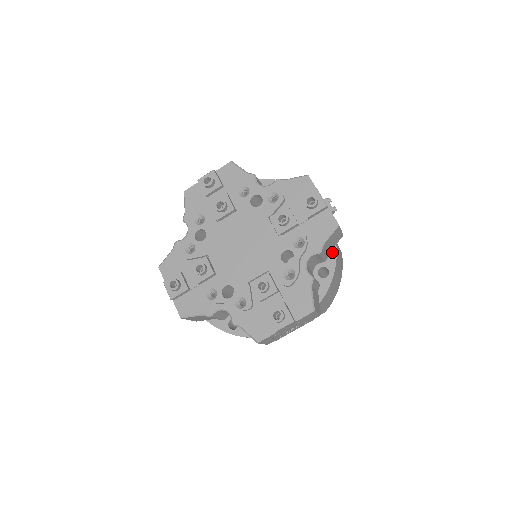
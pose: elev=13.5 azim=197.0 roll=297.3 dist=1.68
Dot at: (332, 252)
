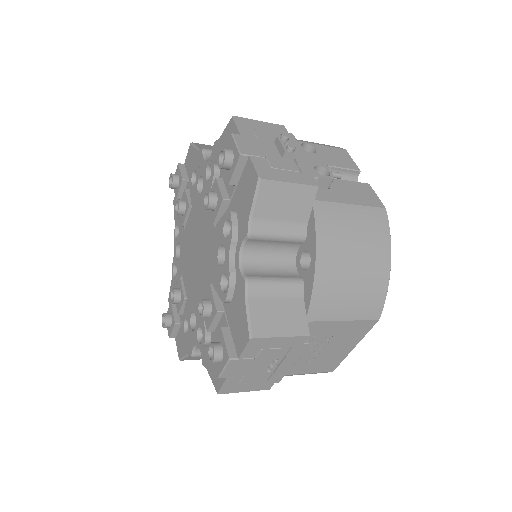
Dot at: (310, 222)
